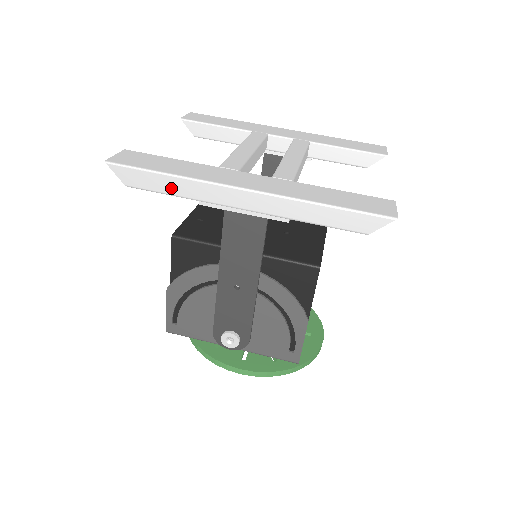
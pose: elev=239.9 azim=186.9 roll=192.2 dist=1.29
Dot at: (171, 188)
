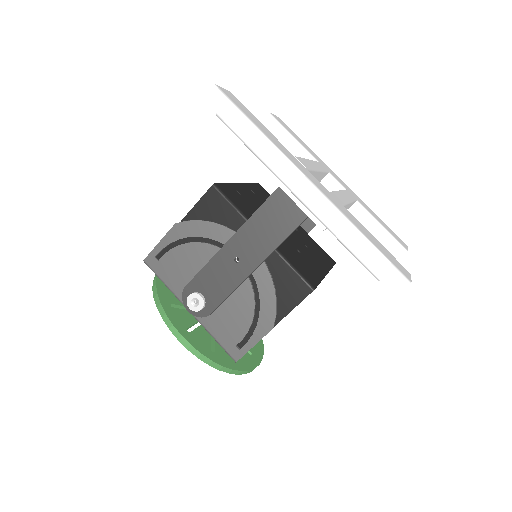
Dot at: (252, 141)
